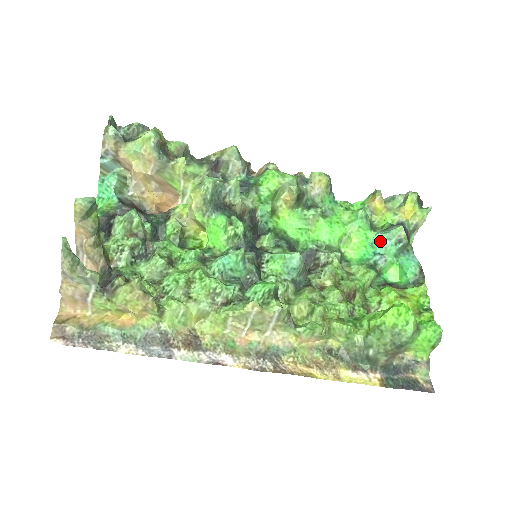
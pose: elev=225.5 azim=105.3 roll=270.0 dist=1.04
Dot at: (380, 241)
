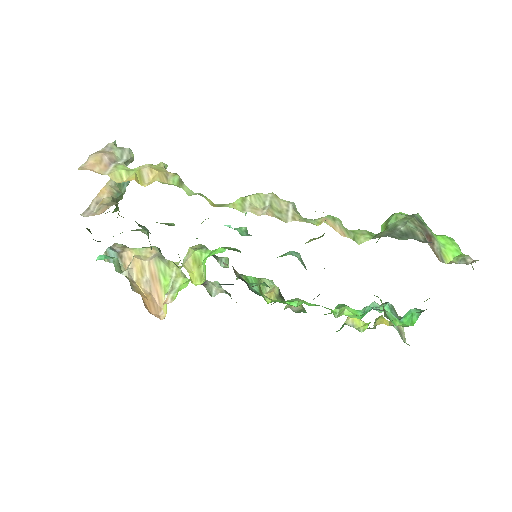
Dot at: (369, 307)
